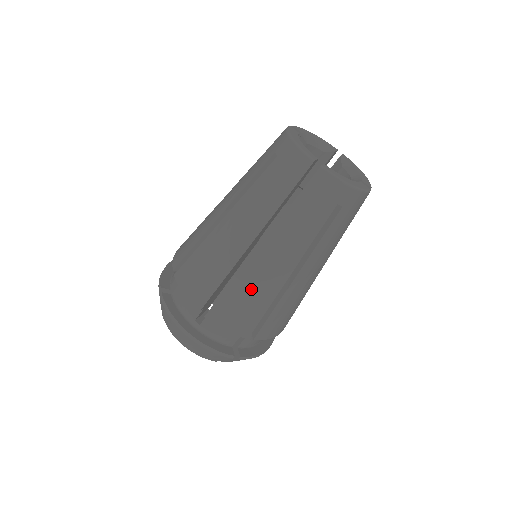
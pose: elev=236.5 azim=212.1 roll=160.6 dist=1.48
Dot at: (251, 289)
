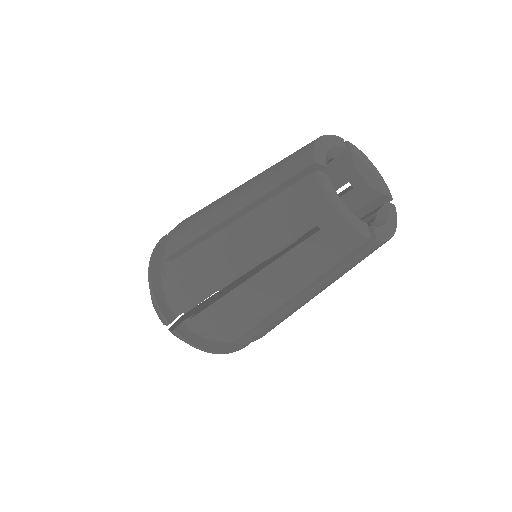
Dot at: (284, 318)
